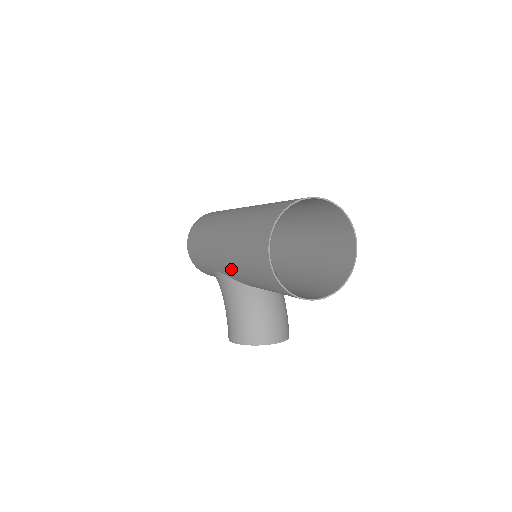
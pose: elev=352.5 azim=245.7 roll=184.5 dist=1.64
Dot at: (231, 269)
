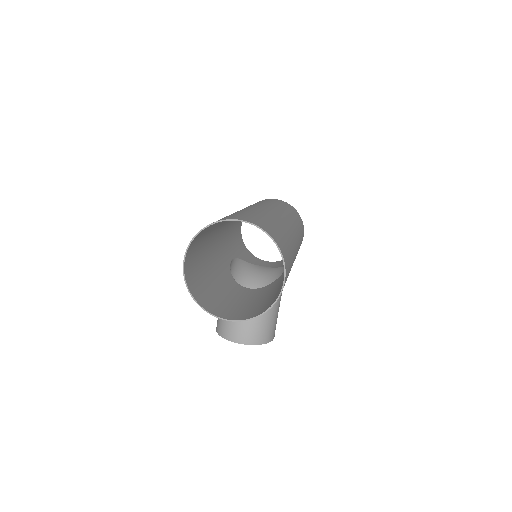
Dot at: (216, 263)
